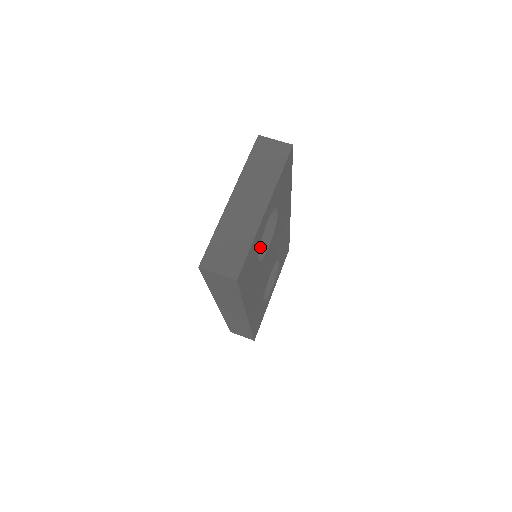
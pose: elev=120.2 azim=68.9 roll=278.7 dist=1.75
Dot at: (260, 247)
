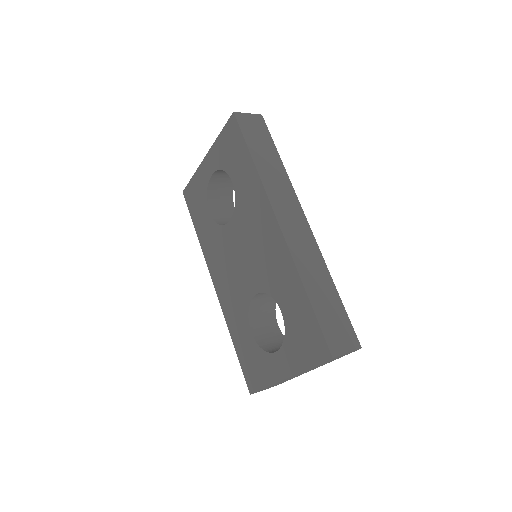
Dot at: occluded
